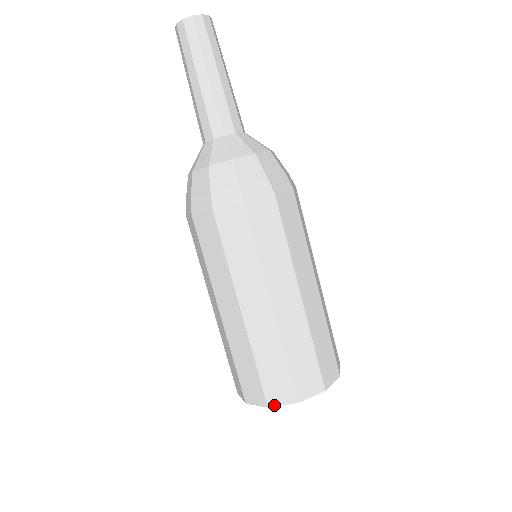
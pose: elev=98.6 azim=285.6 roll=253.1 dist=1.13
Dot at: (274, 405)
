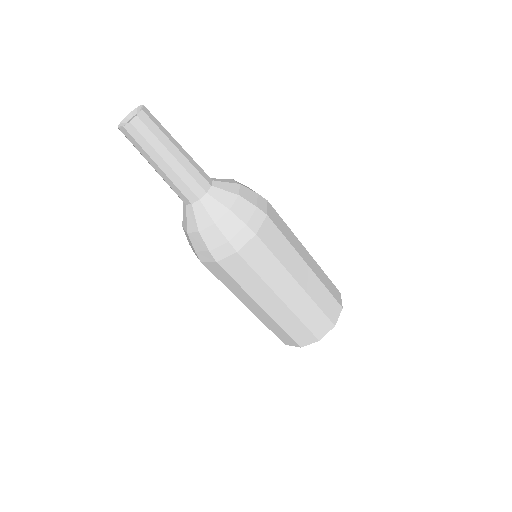
Dot at: (322, 337)
